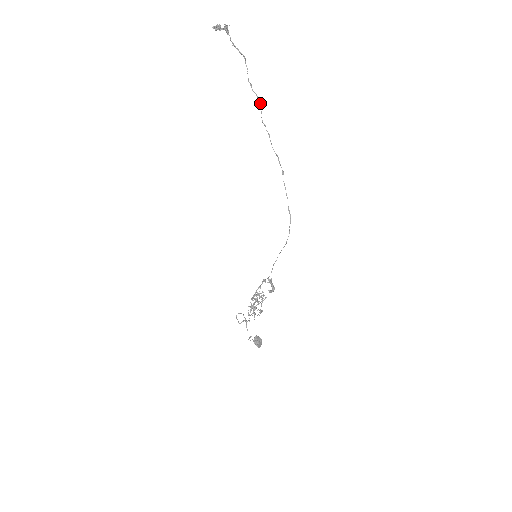
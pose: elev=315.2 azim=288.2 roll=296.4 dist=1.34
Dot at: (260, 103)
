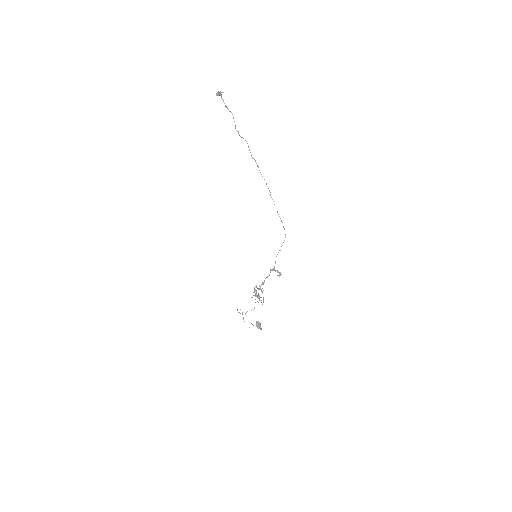
Dot at: occluded
